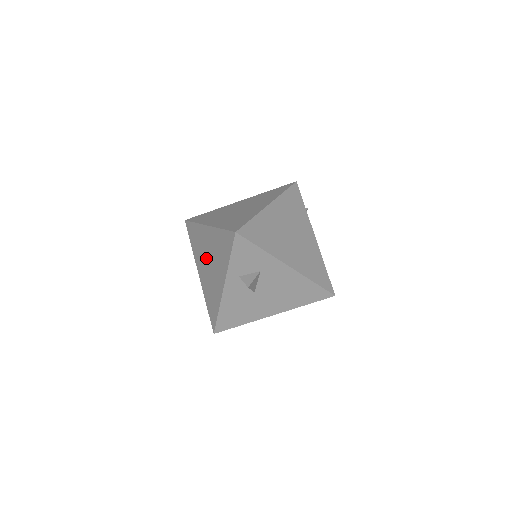
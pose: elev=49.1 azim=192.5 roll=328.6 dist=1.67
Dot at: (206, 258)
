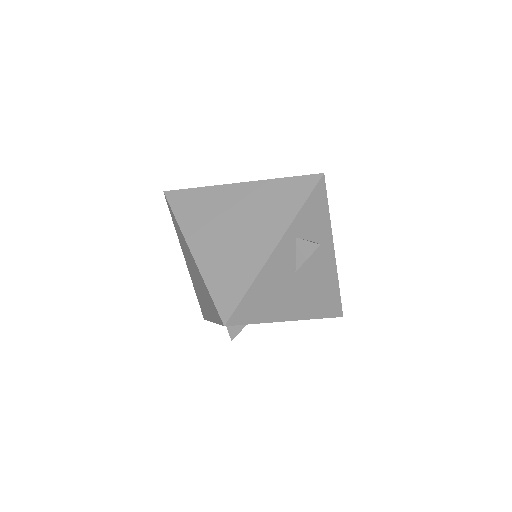
Dot at: (226, 222)
